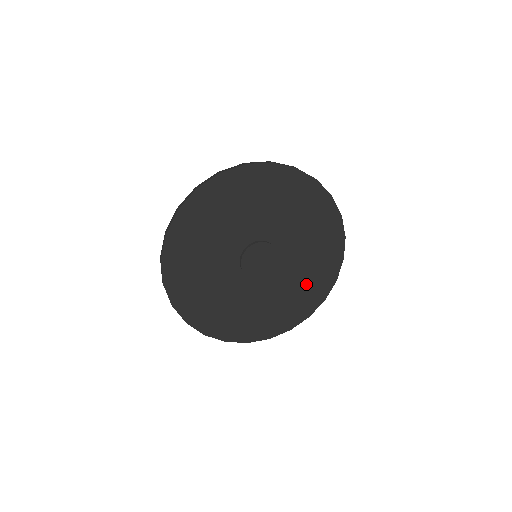
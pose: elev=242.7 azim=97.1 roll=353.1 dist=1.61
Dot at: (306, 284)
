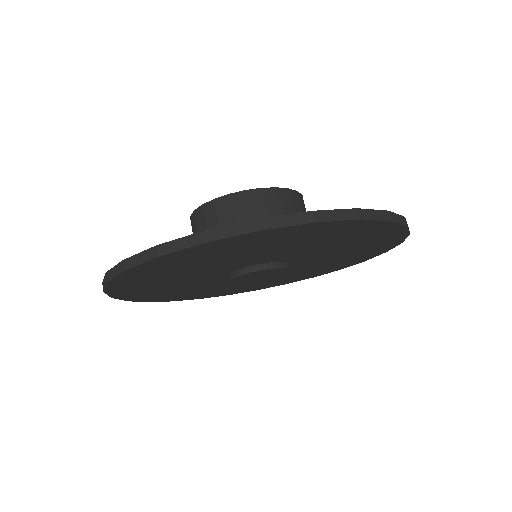
Dot at: (321, 268)
